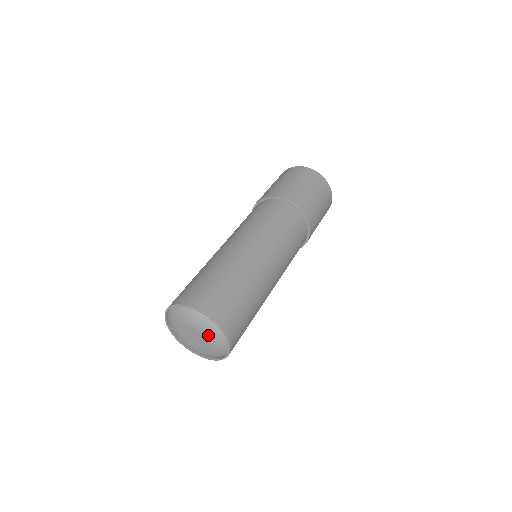
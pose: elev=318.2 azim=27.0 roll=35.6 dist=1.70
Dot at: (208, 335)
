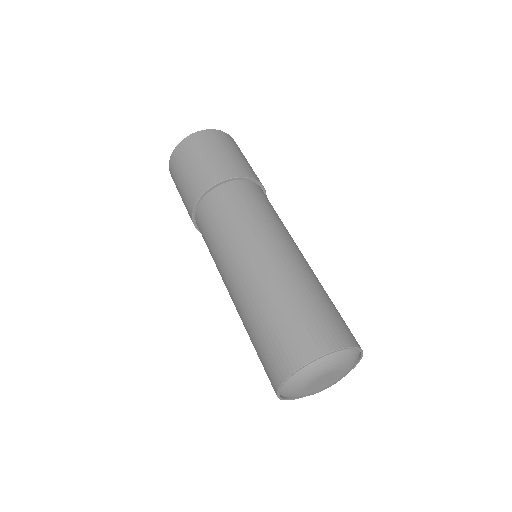
Dot at: (345, 375)
